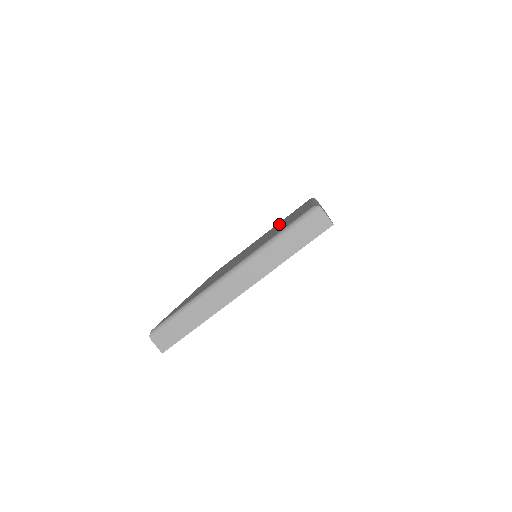
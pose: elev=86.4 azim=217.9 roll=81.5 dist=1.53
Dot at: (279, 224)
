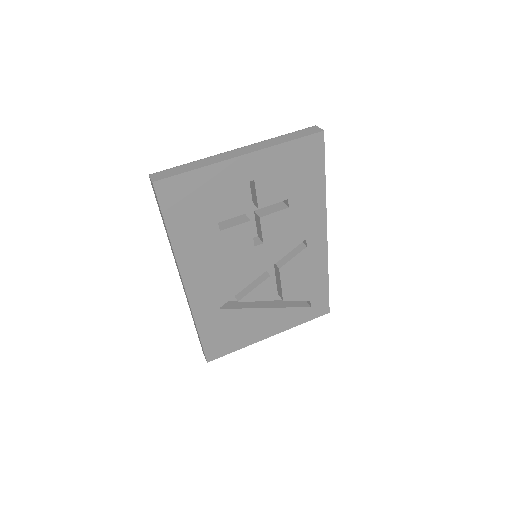
Dot at: occluded
